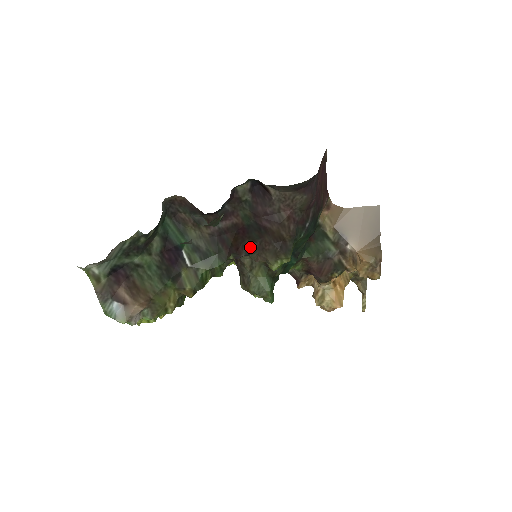
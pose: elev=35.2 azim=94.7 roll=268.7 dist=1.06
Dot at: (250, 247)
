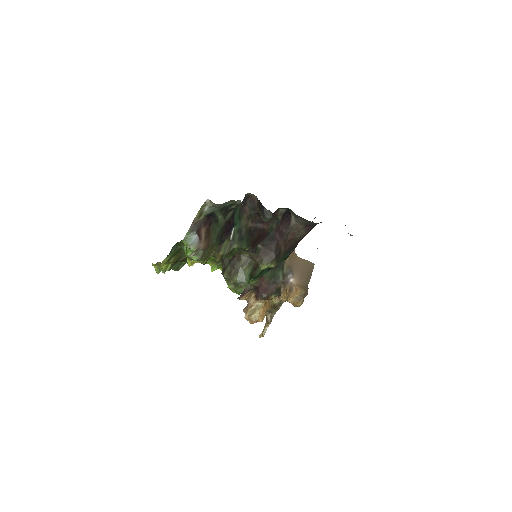
Dot at: (258, 248)
